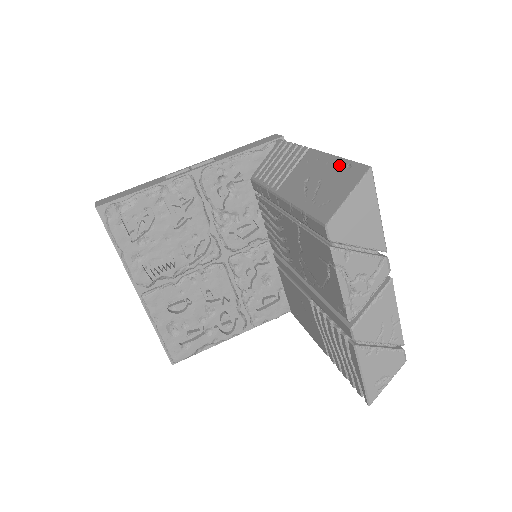
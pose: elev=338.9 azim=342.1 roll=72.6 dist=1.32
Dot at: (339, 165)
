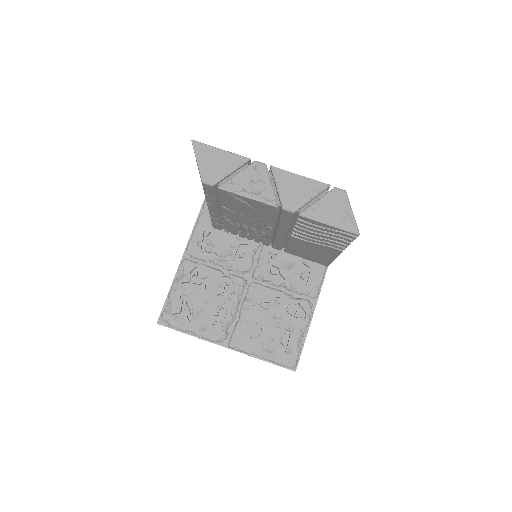
Dot at: occluded
